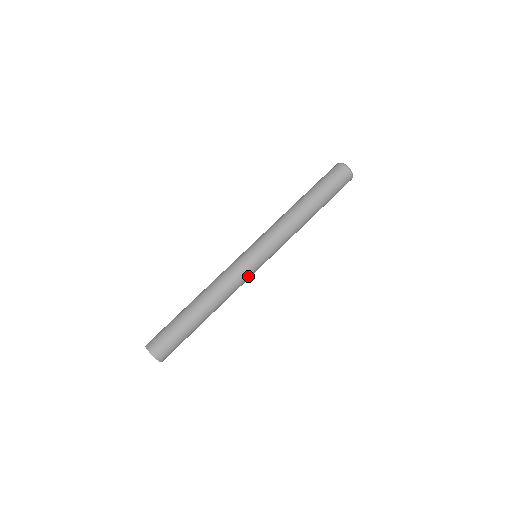
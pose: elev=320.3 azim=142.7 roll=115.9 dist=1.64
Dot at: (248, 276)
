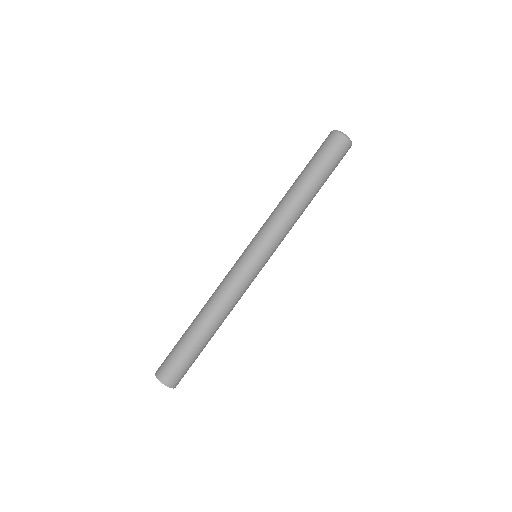
Dot at: (251, 281)
